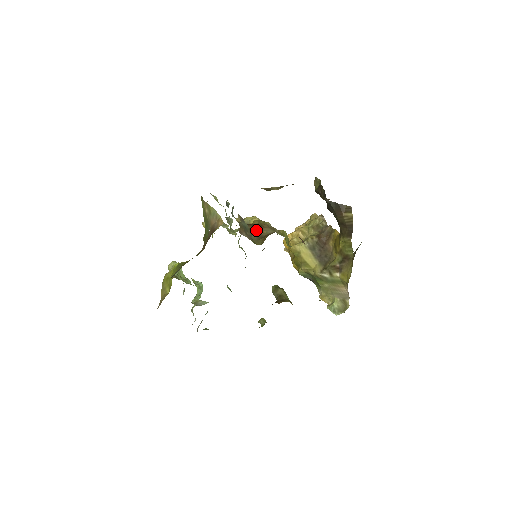
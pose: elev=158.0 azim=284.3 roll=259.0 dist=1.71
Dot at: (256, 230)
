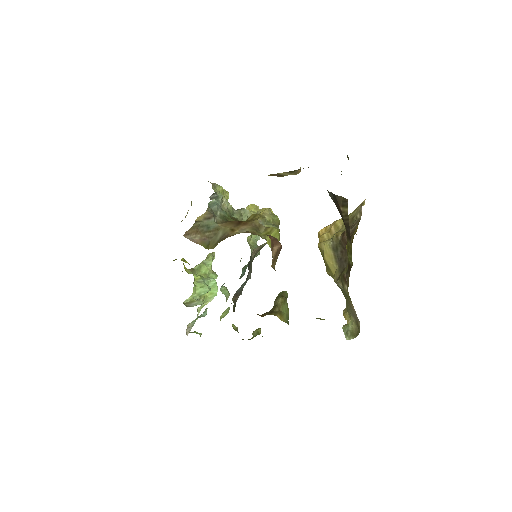
Dot at: (229, 229)
